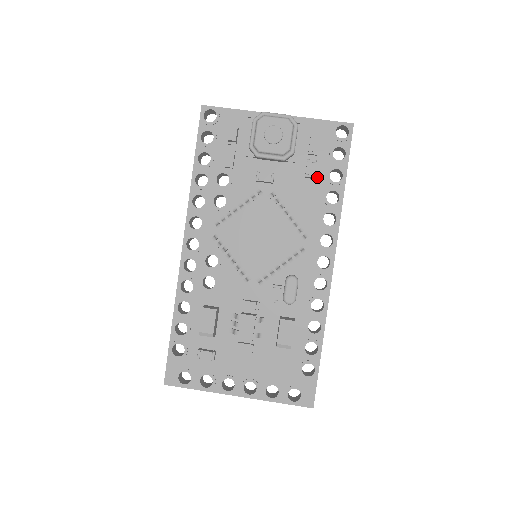
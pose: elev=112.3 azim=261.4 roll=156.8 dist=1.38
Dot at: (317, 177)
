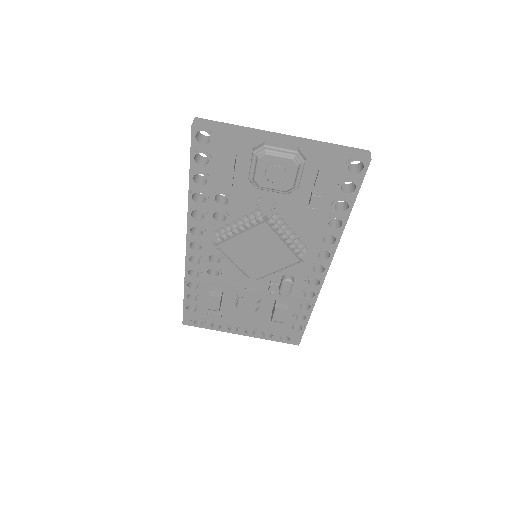
Dot at: (321, 205)
